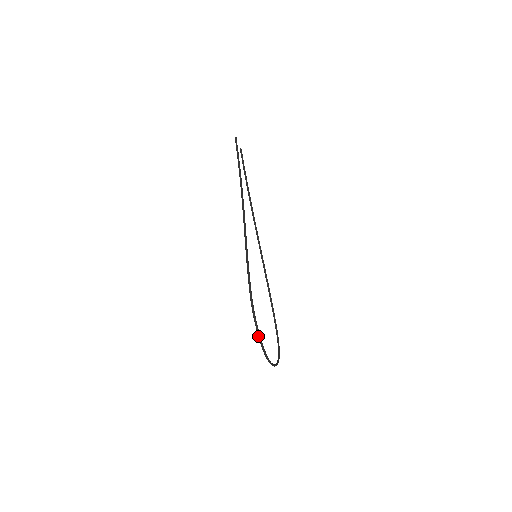
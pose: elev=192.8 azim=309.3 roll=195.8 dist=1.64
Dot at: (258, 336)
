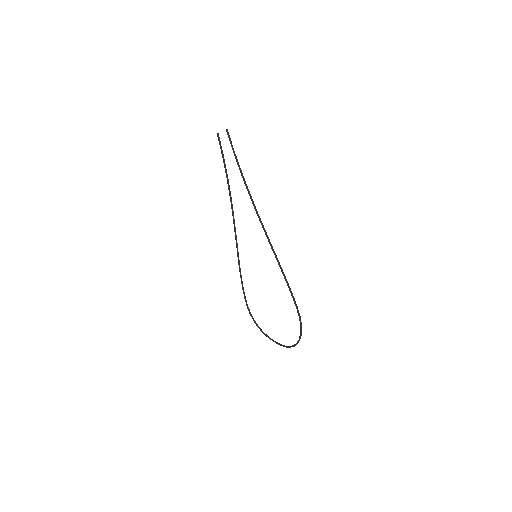
Dot at: (300, 338)
